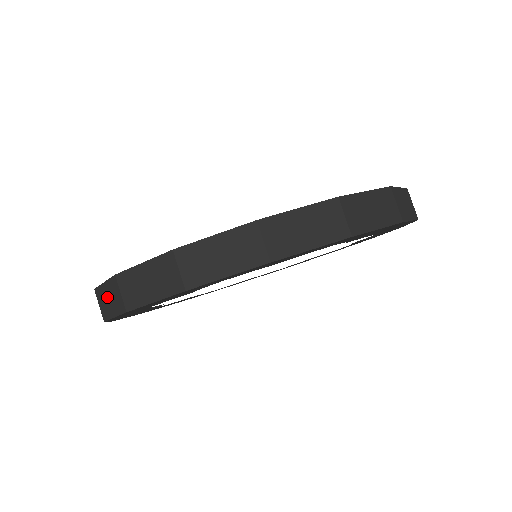
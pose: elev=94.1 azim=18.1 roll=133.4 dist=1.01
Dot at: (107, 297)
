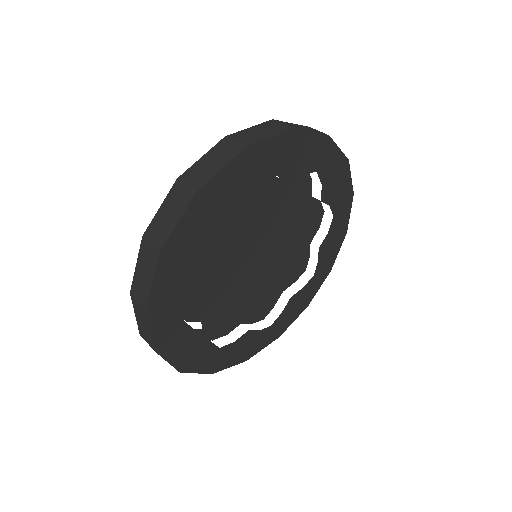
Dot at: (165, 215)
